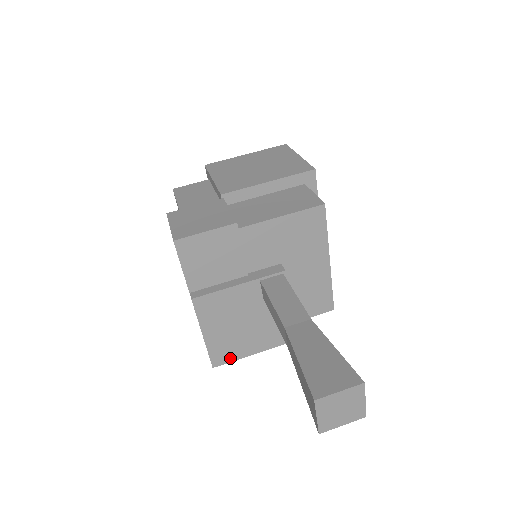
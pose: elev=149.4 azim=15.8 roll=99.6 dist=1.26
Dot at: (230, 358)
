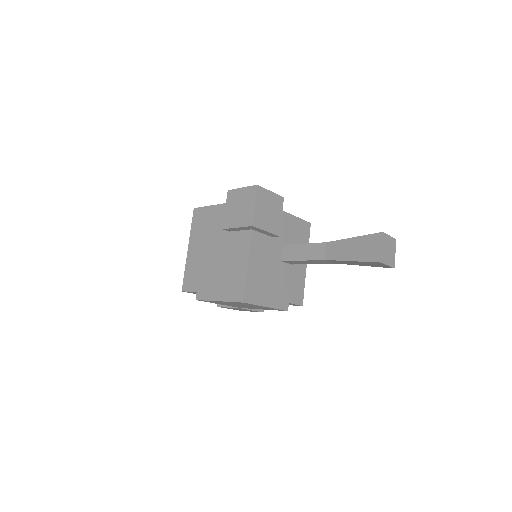
Dot at: (254, 300)
